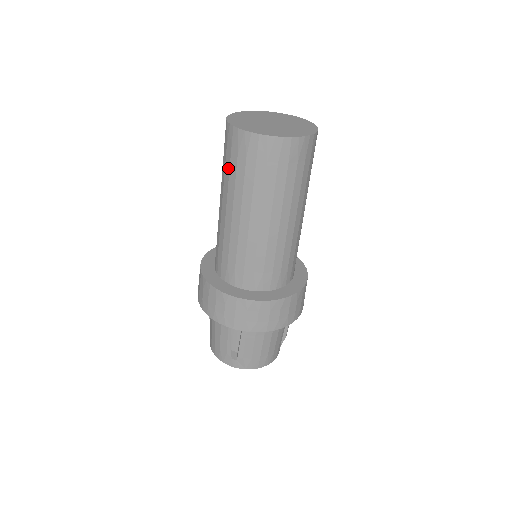
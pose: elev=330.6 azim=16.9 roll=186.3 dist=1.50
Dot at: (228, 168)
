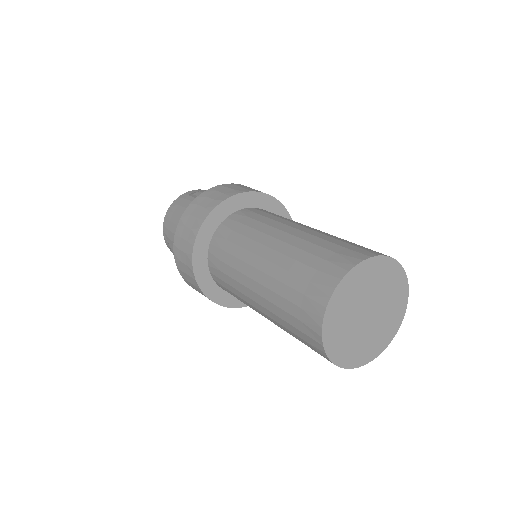
Dot at: (290, 283)
